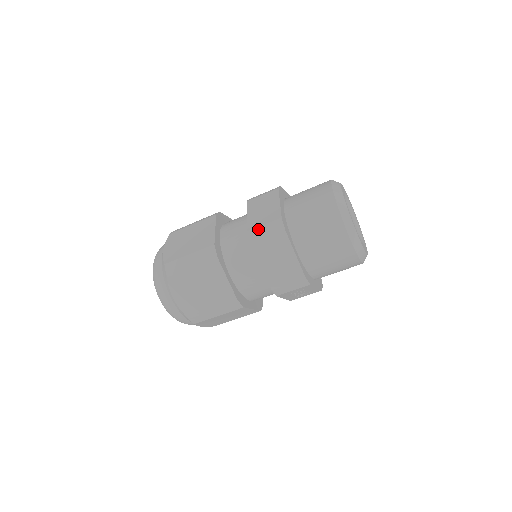
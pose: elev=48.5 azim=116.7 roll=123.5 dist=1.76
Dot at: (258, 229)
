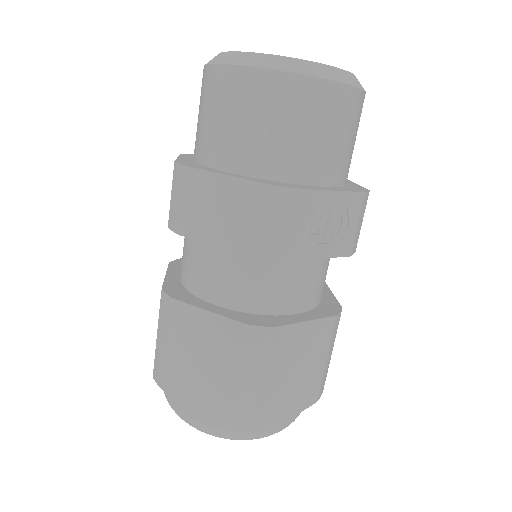
Dot at: (171, 209)
